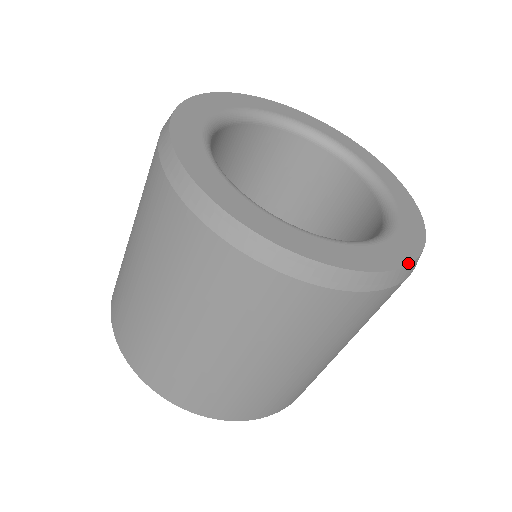
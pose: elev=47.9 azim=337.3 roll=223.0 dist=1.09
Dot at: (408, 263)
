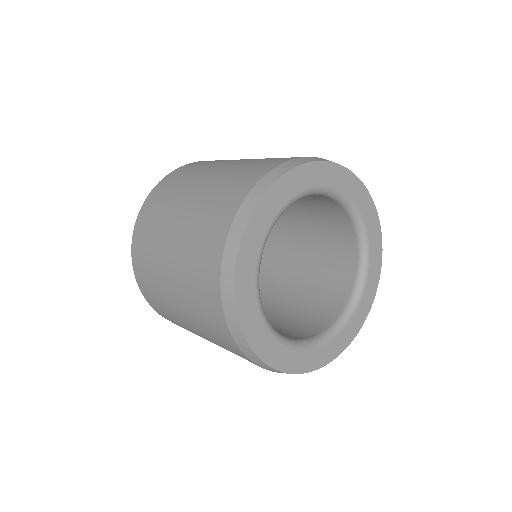
Dot at: occluded
